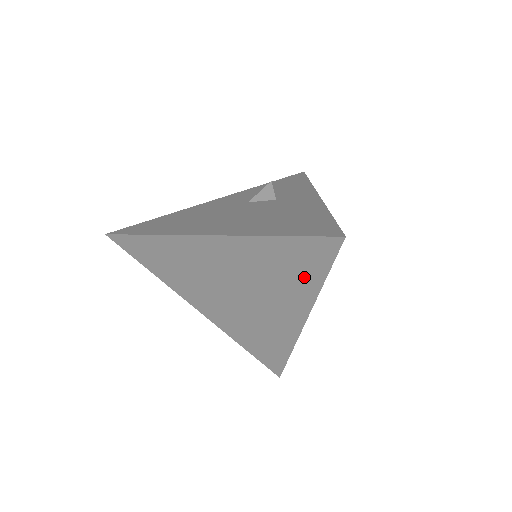
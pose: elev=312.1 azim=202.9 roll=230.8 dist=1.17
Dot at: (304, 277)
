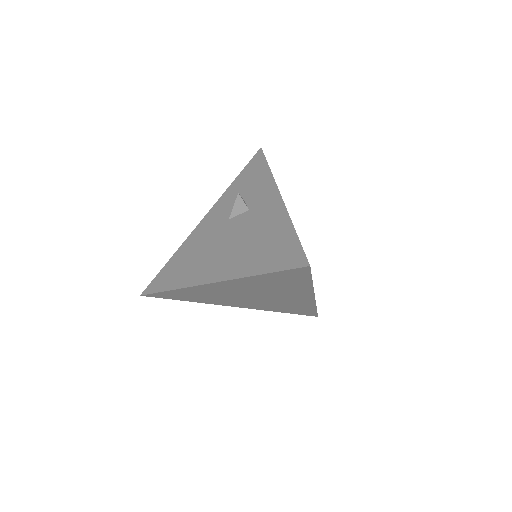
Dot at: (296, 283)
